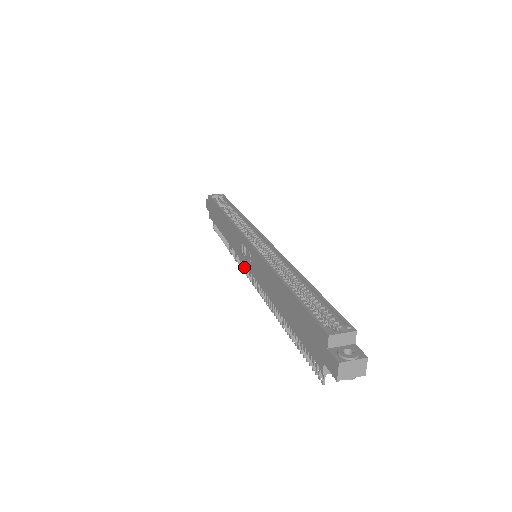
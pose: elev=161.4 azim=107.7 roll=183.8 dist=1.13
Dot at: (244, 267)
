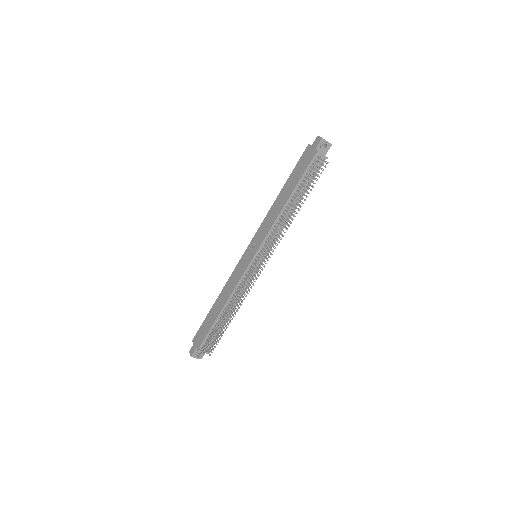
Dot at: occluded
